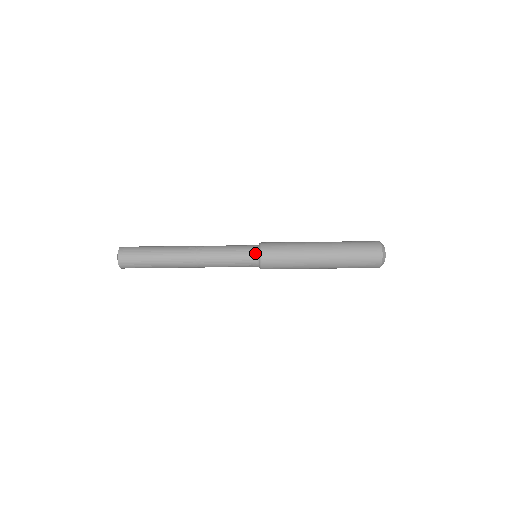
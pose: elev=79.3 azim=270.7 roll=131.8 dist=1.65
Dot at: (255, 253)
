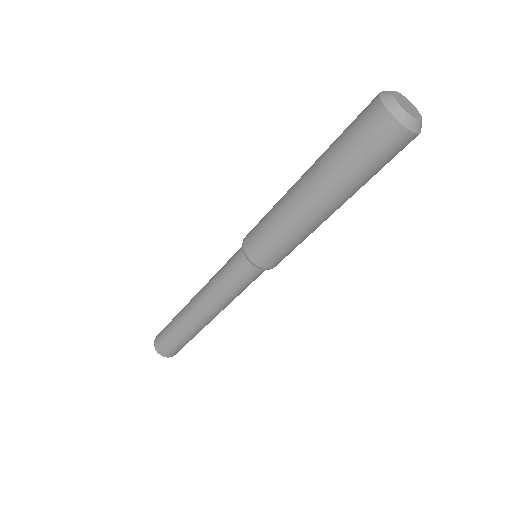
Dot at: (245, 262)
